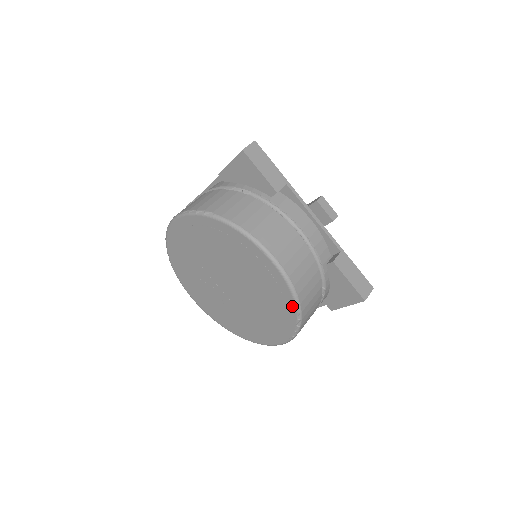
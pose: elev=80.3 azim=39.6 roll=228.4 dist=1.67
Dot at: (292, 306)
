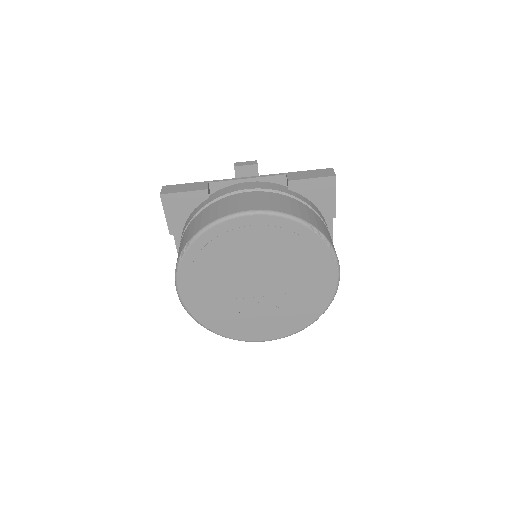
Dot at: (300, 228)
